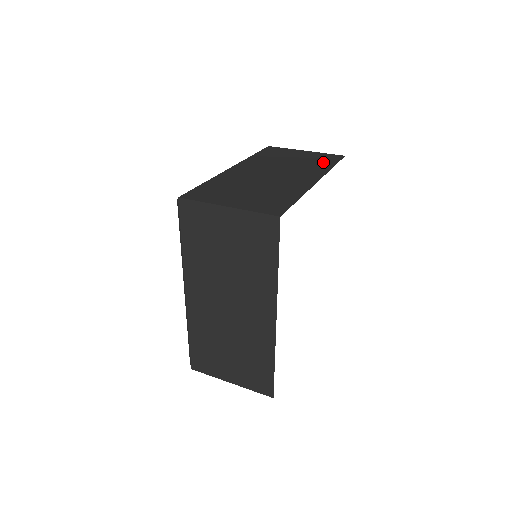
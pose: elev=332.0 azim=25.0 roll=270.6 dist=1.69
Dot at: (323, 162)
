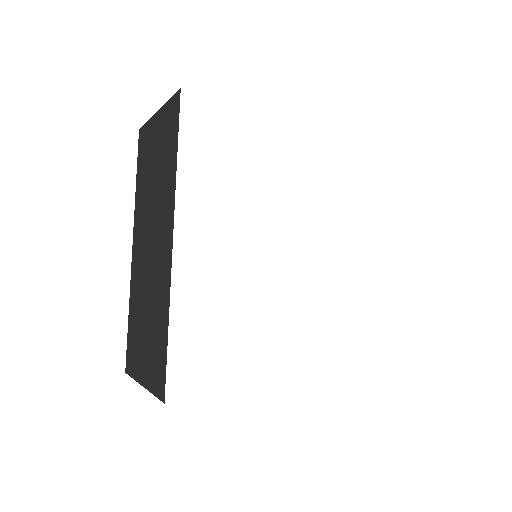
Dot at: occluded
